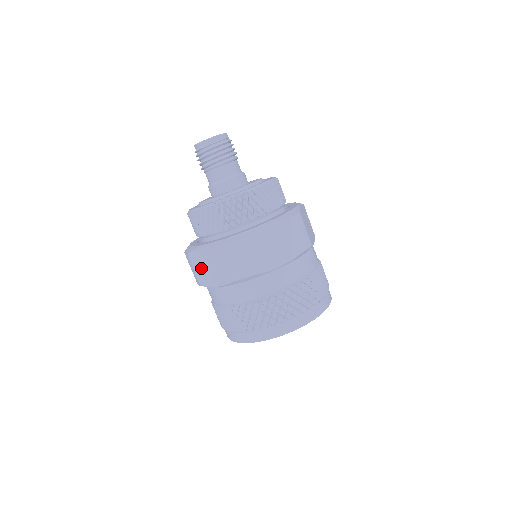
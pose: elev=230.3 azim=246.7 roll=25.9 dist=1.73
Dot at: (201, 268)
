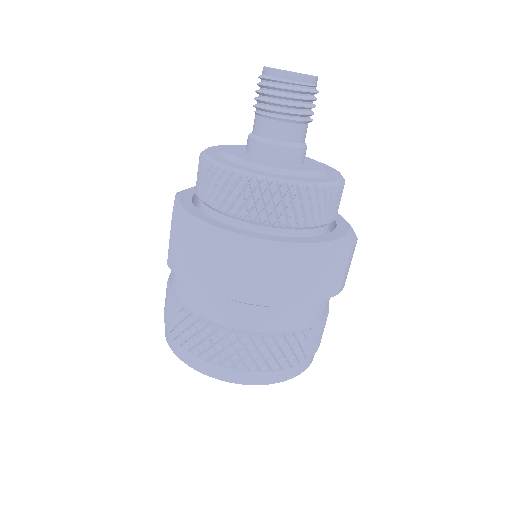
Dot at: (200, 257)
